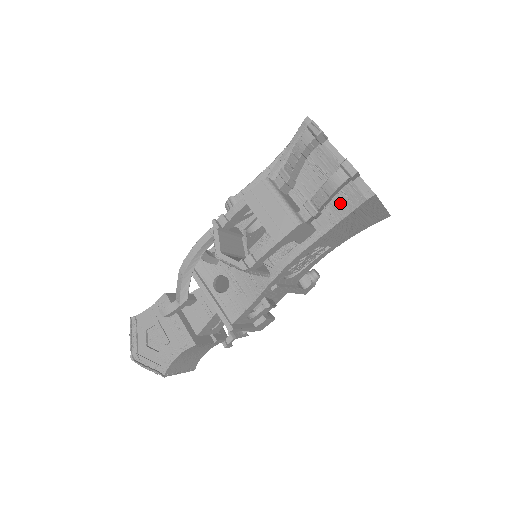
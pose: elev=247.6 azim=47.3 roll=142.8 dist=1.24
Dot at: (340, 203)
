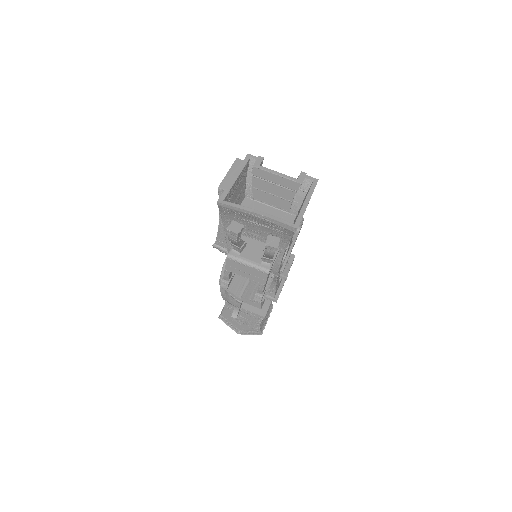
Dot at: (281, 234)
